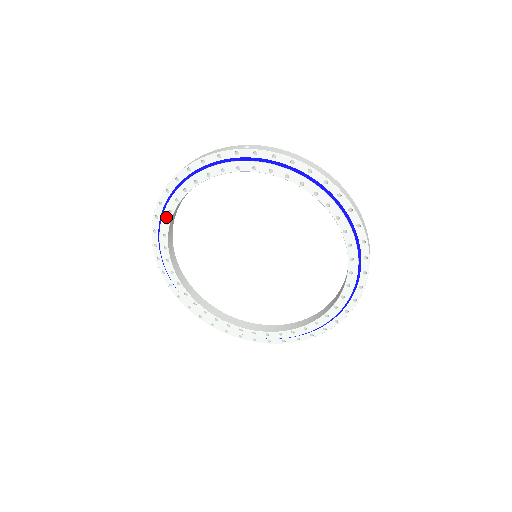
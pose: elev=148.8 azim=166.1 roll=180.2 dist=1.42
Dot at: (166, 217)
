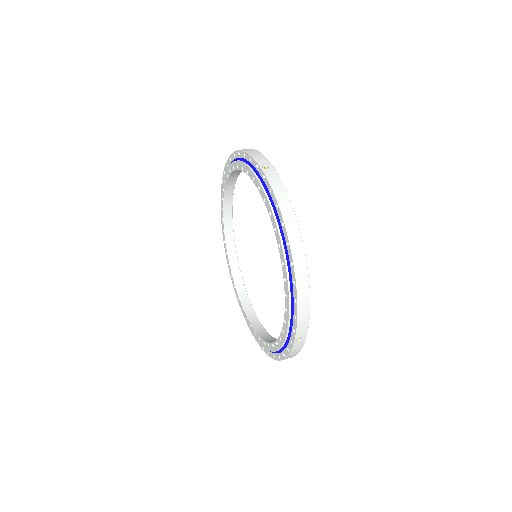
Dot at: (225, 177)
